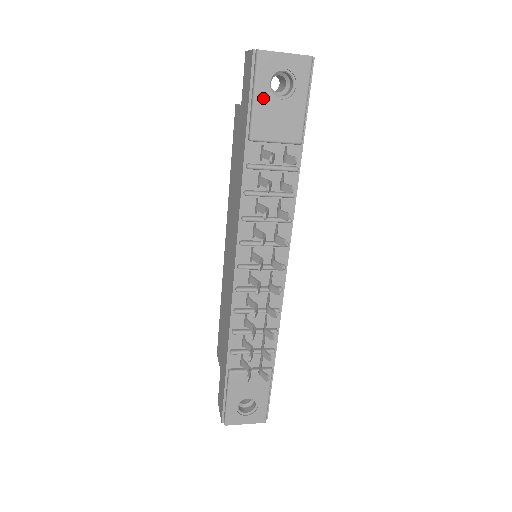
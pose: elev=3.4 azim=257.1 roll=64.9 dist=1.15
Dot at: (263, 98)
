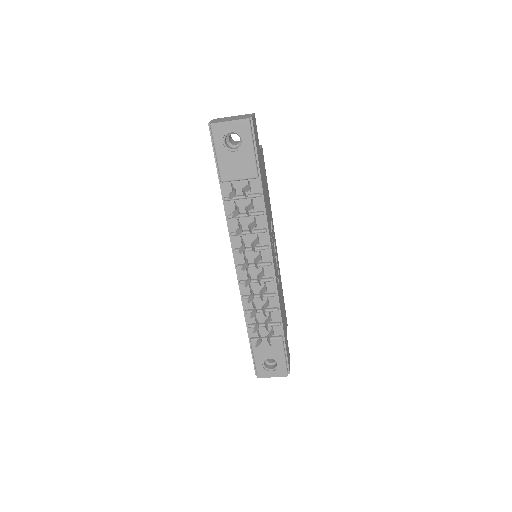
Dot at: (222, 153)
